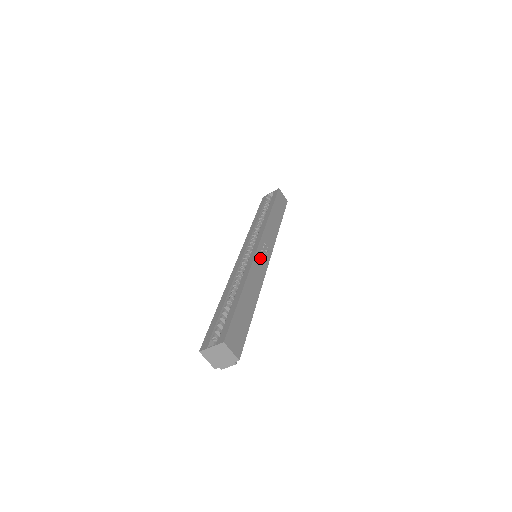
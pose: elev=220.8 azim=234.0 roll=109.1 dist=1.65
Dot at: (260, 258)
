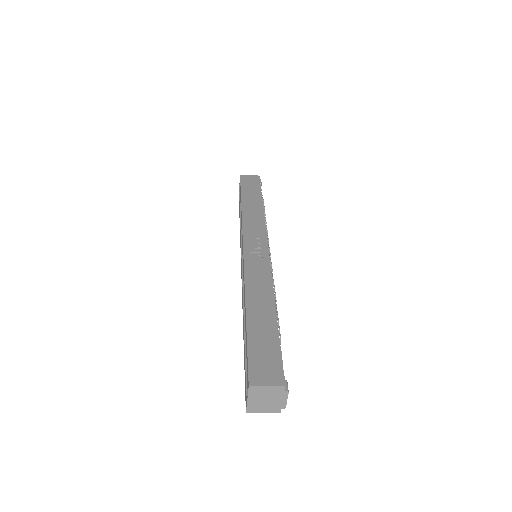
Dot at: (253, 256)
